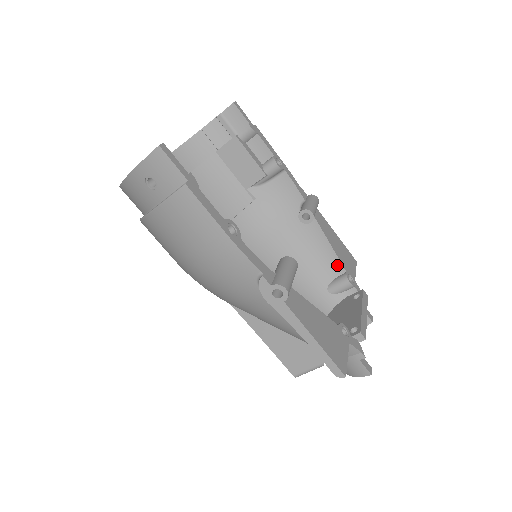
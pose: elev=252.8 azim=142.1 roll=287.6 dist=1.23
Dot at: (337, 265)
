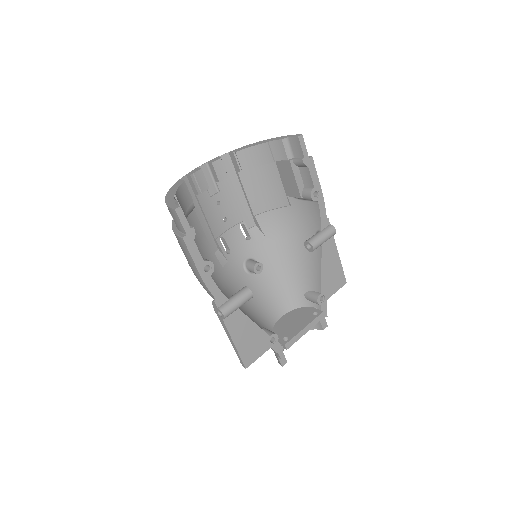
Dot at: (318, 285)
